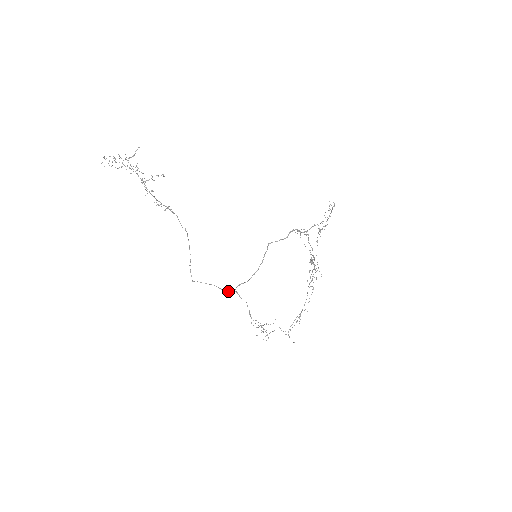
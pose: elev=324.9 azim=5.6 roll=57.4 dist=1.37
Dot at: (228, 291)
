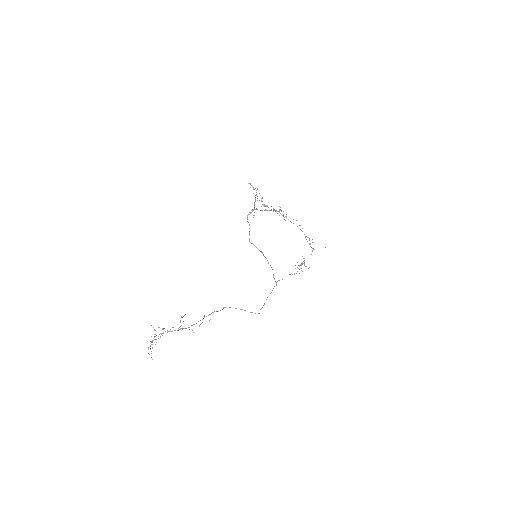
Dot at: occluded
